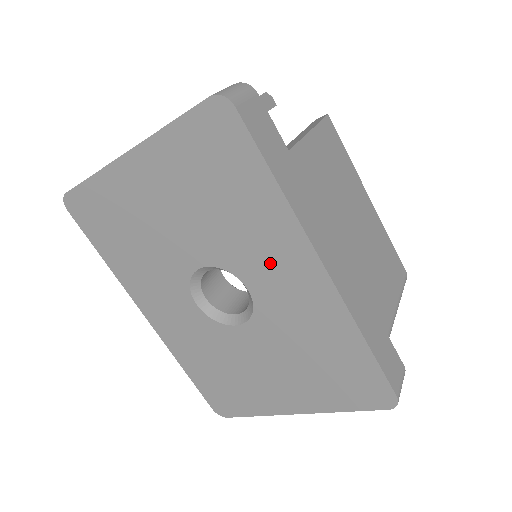
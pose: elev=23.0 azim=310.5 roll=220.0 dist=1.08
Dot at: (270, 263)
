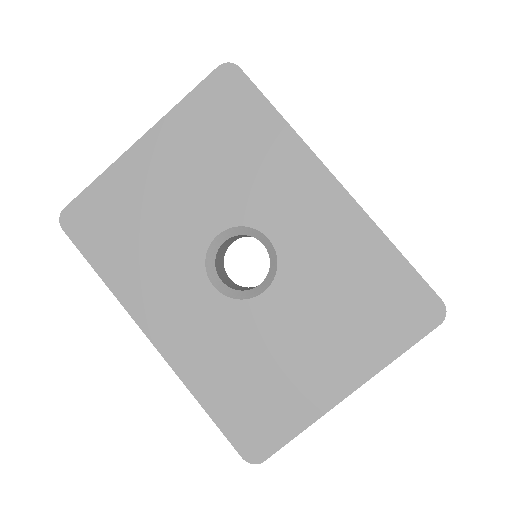
Dot at: (287, 198)
